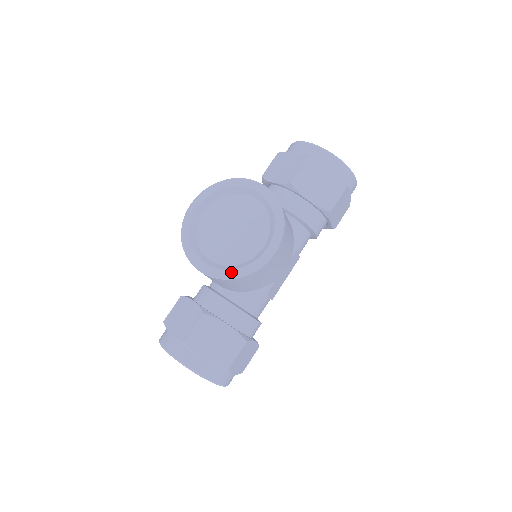
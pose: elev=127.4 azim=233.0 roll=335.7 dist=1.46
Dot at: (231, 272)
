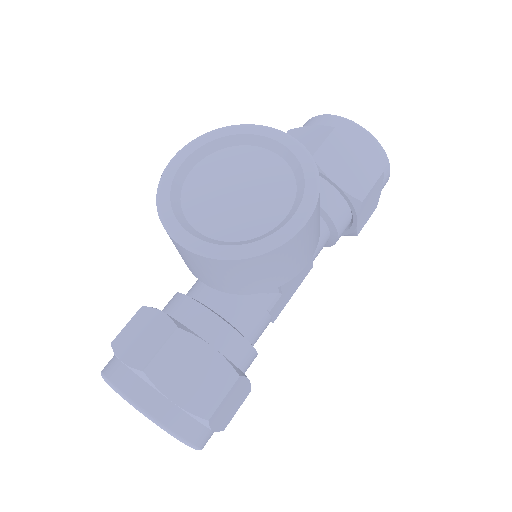
Dot at: (234, 249)
